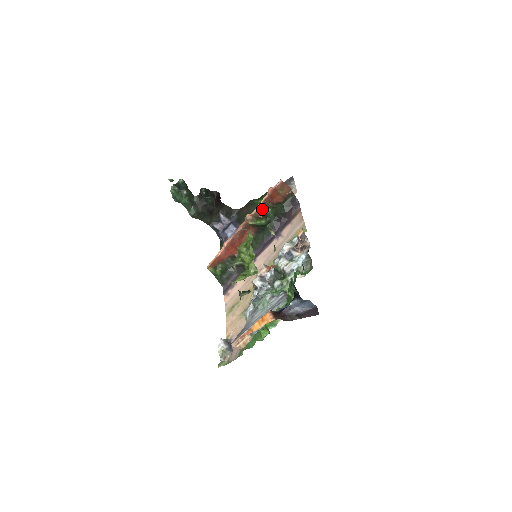
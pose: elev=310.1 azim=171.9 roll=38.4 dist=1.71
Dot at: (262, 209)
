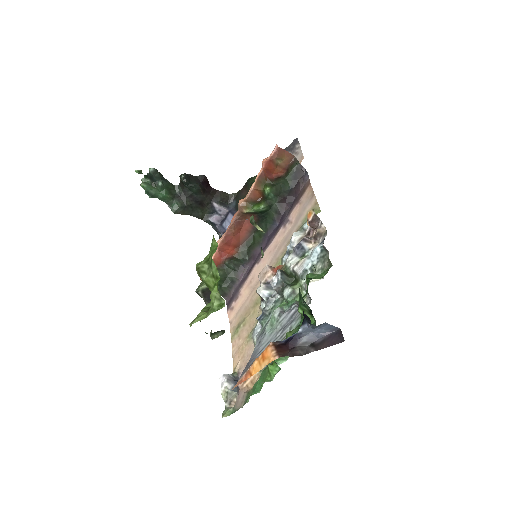
Dot at: (258, 190)
